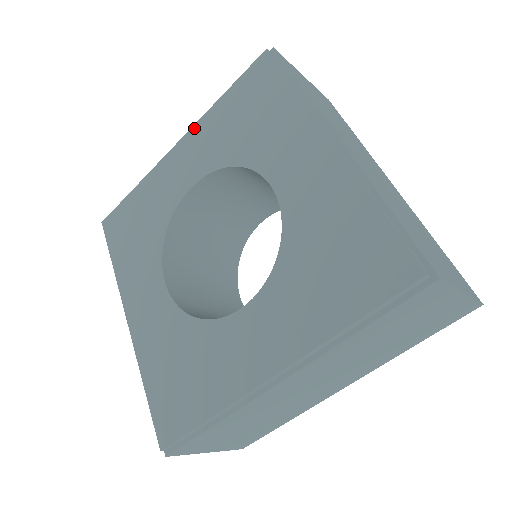
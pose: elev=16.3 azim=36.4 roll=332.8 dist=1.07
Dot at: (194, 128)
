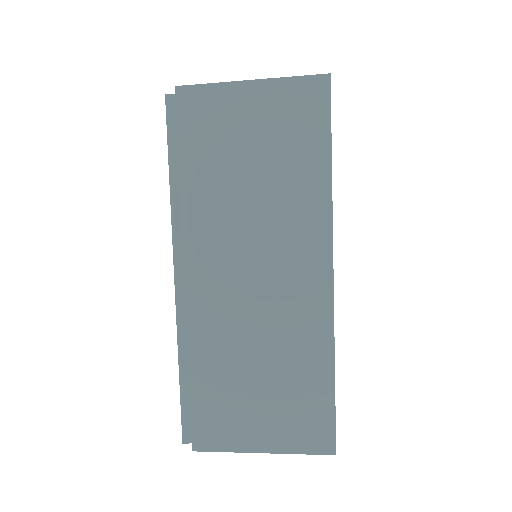
Dot at: occluded
